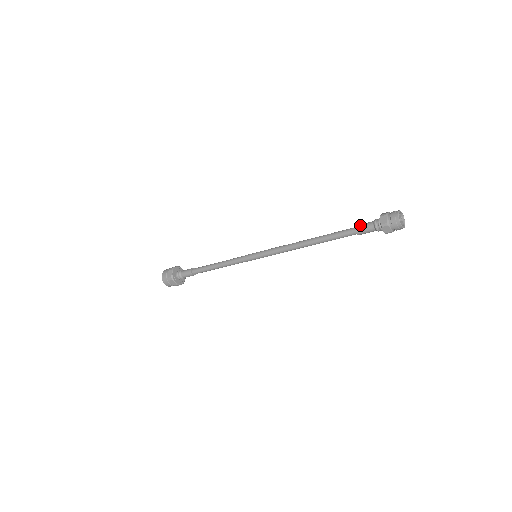
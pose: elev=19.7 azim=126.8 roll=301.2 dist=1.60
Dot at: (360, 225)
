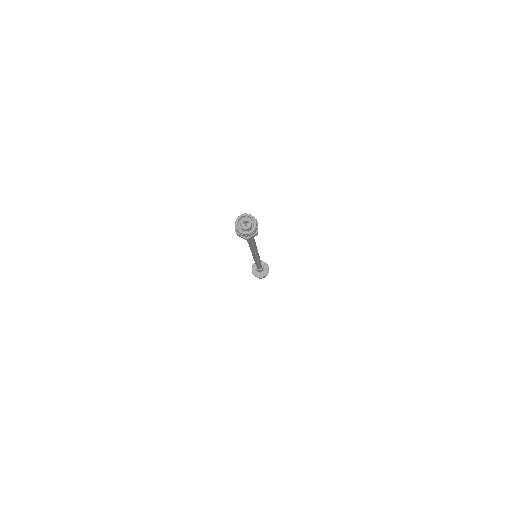
Dot at: occluded
